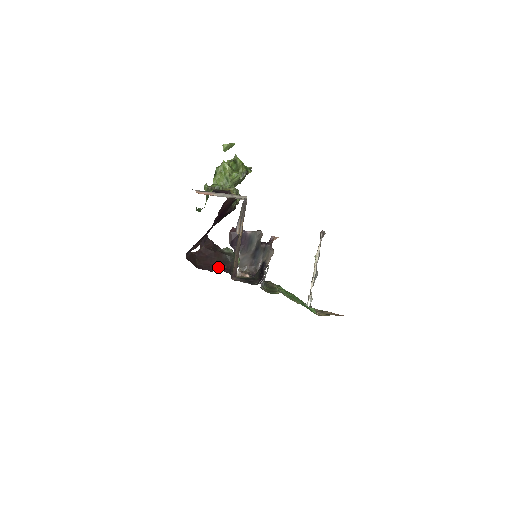
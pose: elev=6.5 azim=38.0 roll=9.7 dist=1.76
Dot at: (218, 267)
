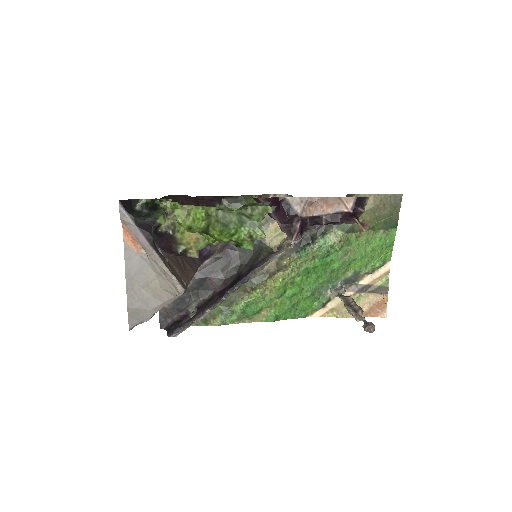
Dot at: occluded
